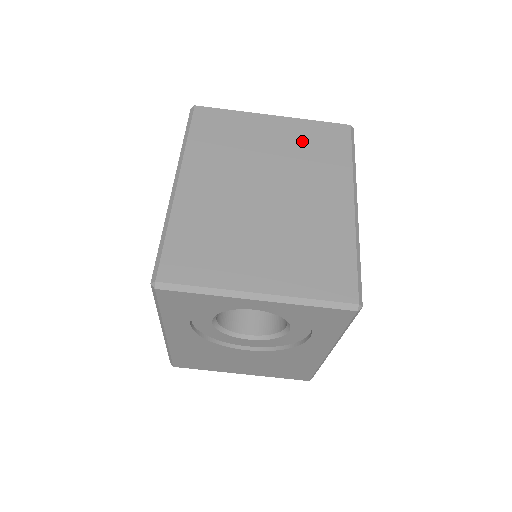
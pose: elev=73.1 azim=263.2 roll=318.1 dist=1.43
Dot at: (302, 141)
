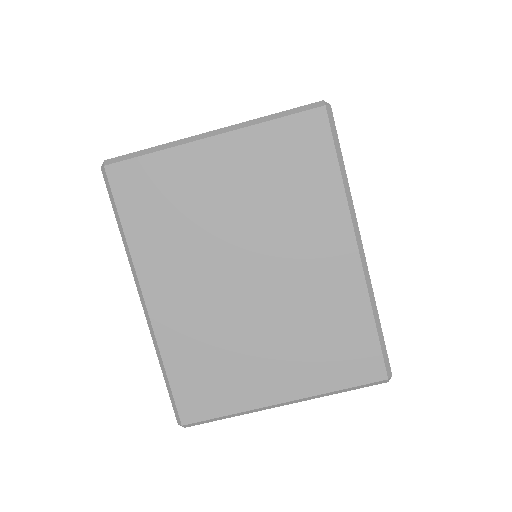
Dot at: (266, 170)
